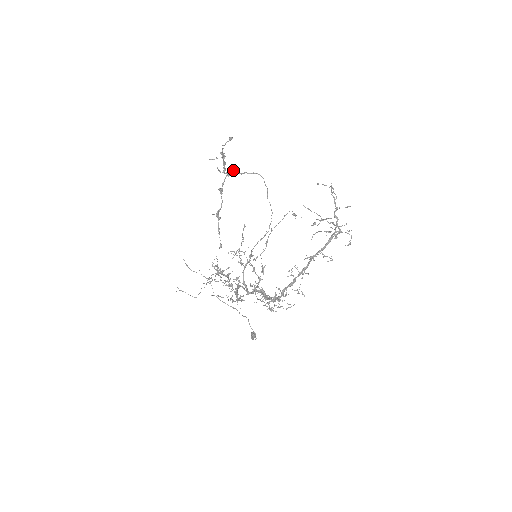
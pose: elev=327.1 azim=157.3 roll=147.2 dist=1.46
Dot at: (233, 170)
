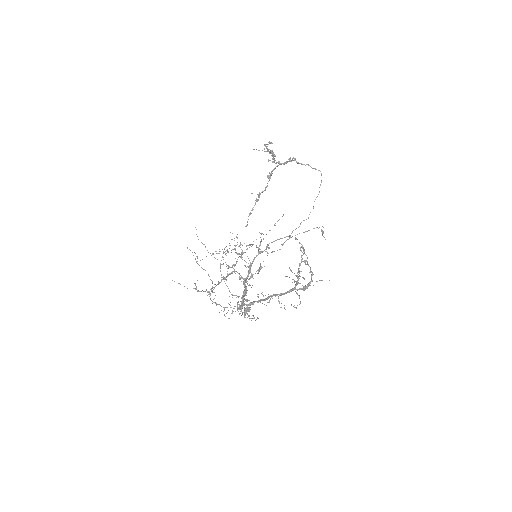
Dot at: (292, 160)
